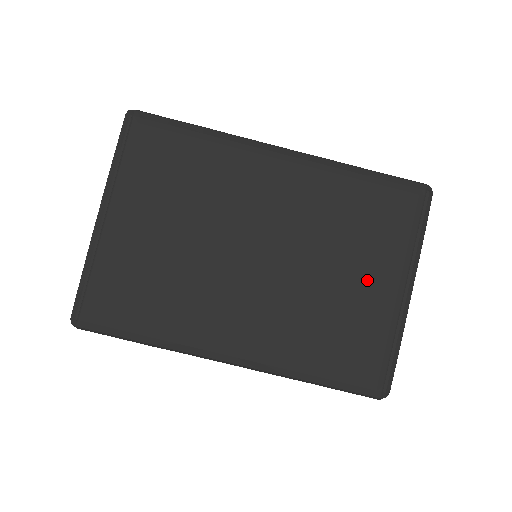
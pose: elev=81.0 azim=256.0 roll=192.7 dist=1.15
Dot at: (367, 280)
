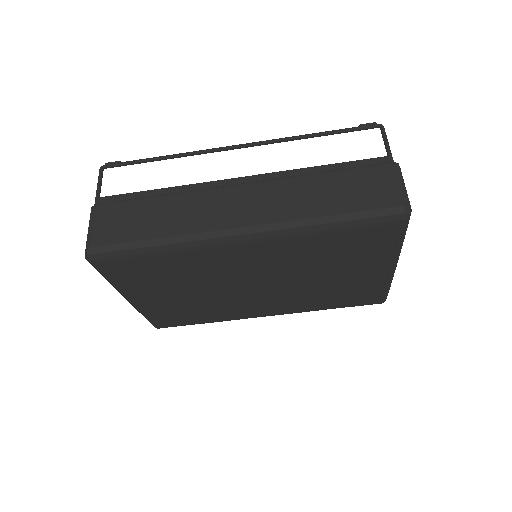
Dot at: (354, 274)
